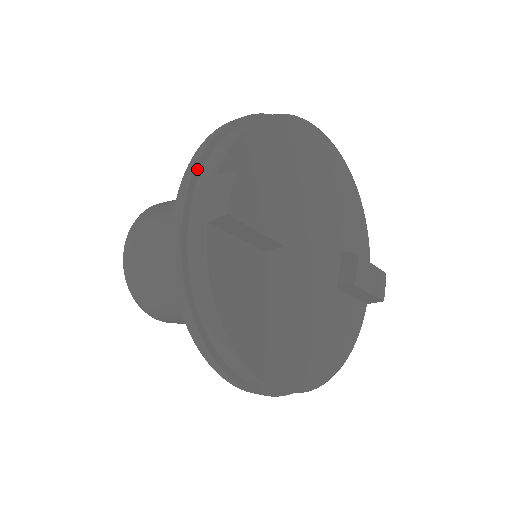
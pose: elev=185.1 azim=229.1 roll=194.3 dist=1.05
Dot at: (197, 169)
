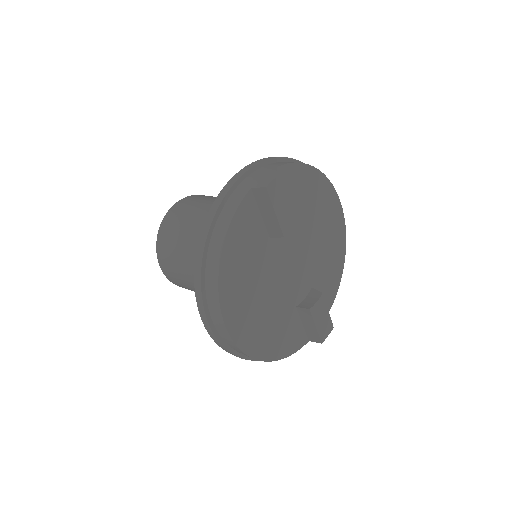
Dot at: (261, 164)
